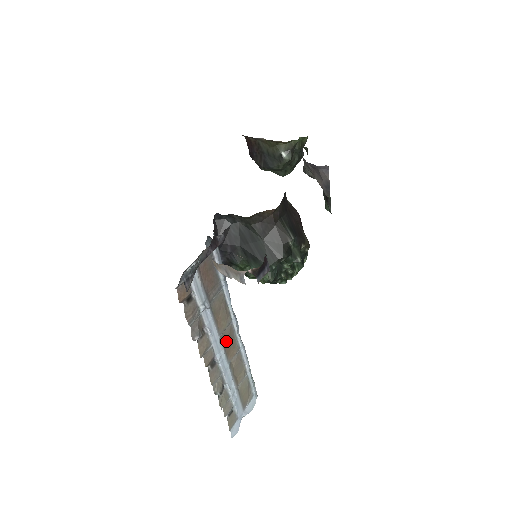
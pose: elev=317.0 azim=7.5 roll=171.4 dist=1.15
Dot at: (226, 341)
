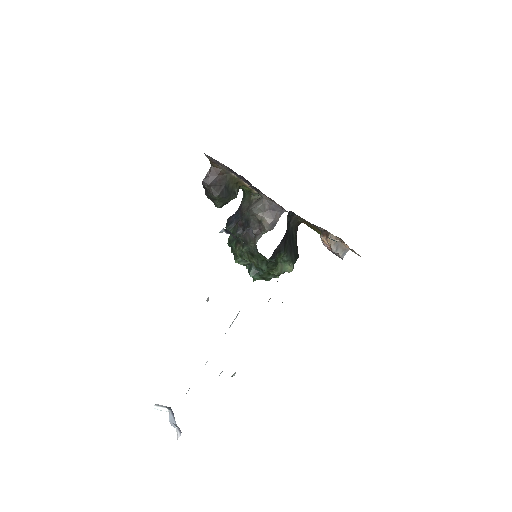
Dot at: occluded
